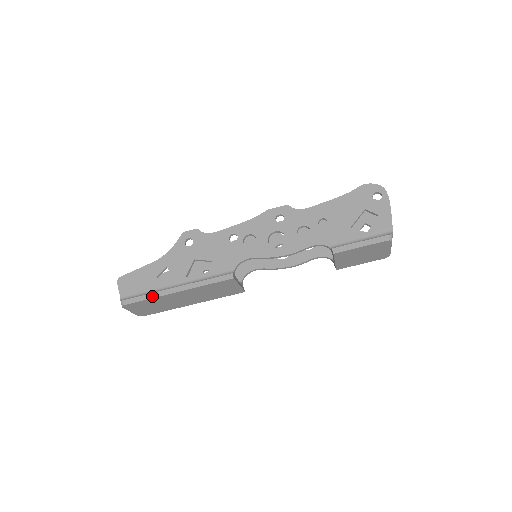
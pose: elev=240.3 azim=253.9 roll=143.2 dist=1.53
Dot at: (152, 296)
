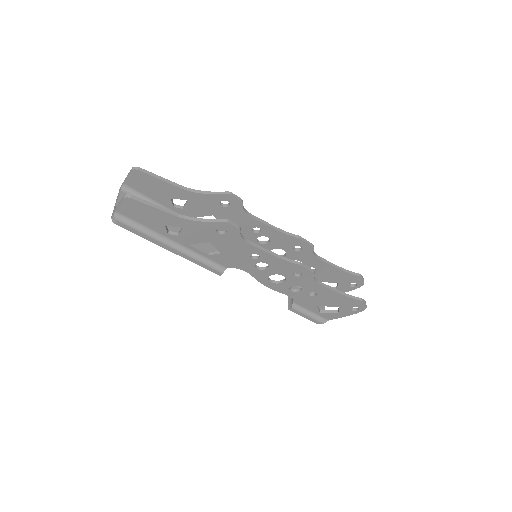
Dot at: (147, 239)
